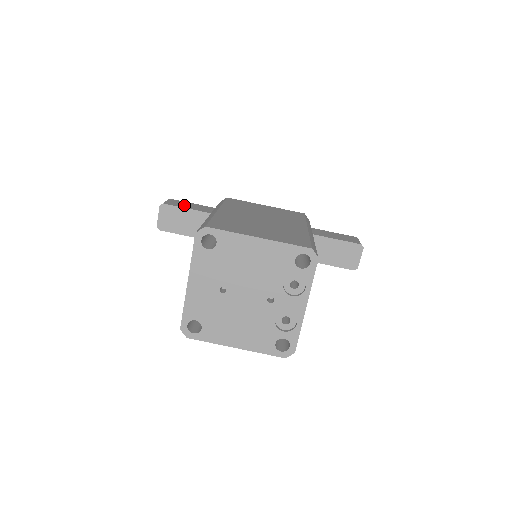
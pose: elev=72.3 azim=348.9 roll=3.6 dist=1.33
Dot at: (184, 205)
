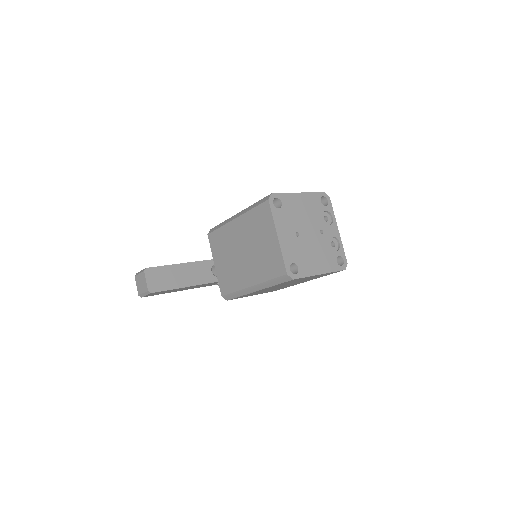
Dot at: occluded
